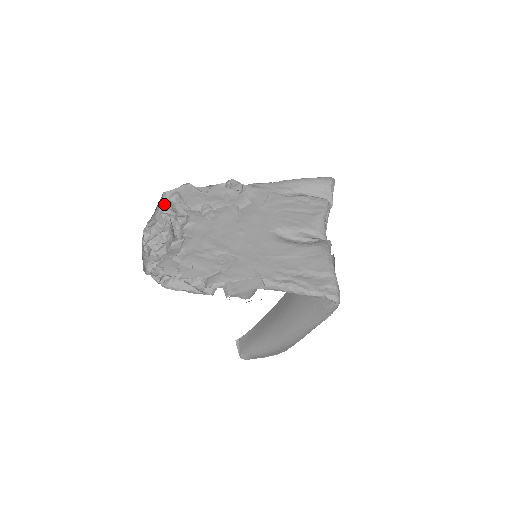
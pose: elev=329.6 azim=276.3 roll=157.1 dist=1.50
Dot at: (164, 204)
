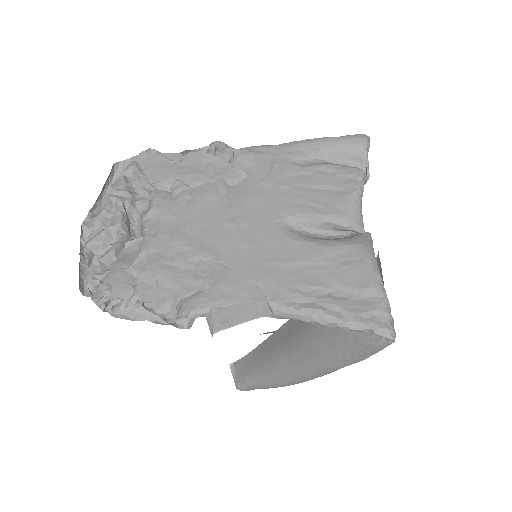
Dot at: (115, 181)
